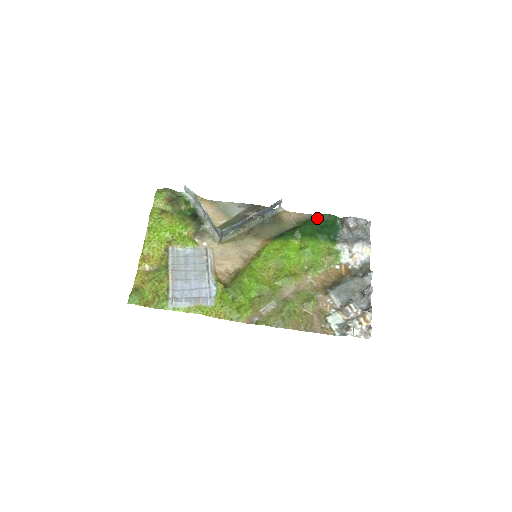
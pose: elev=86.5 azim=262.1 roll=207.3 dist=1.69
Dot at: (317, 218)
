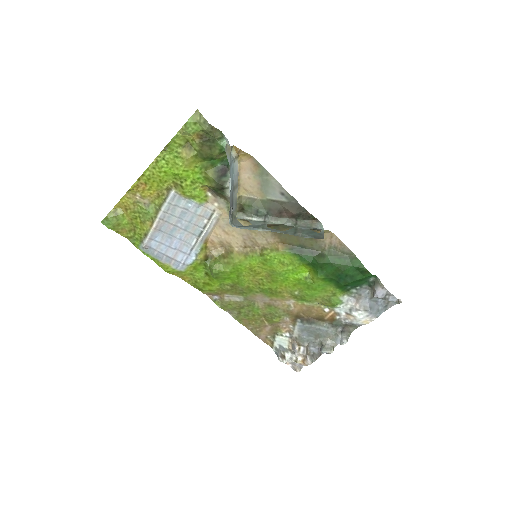
Dot at: (353, 263)
